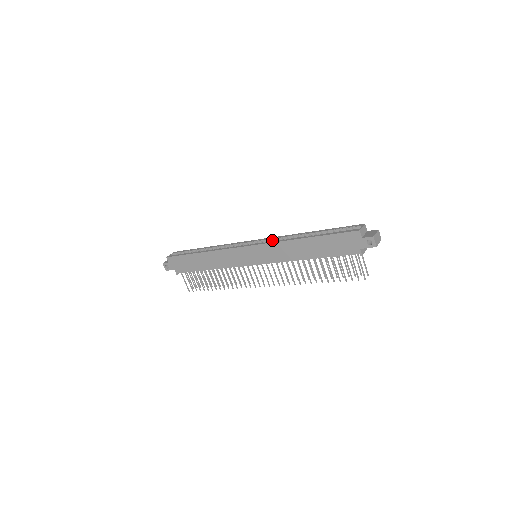
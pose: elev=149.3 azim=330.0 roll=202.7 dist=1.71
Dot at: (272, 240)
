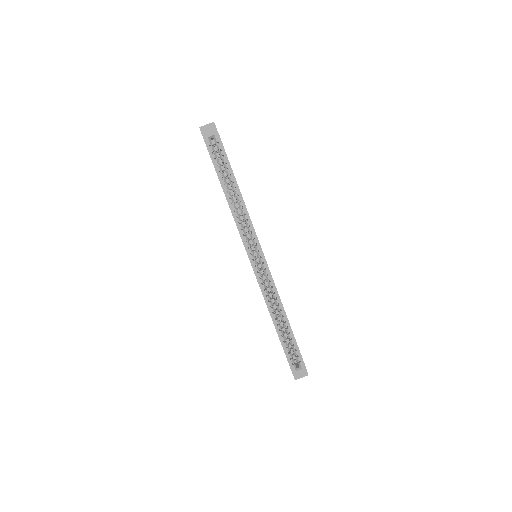
Dot at: (269, 279)
